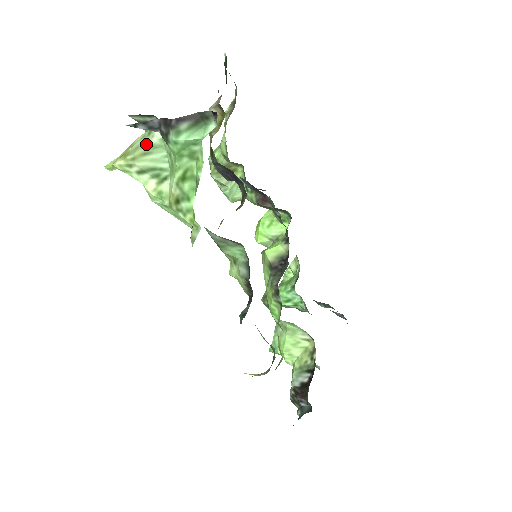
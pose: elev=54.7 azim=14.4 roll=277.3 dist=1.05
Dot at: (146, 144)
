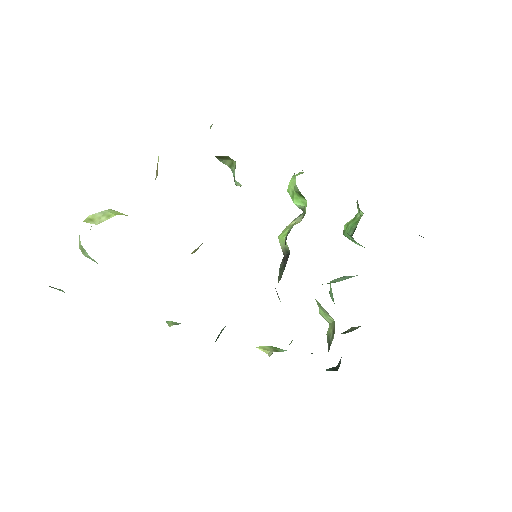
Dot at: (80, 244)
